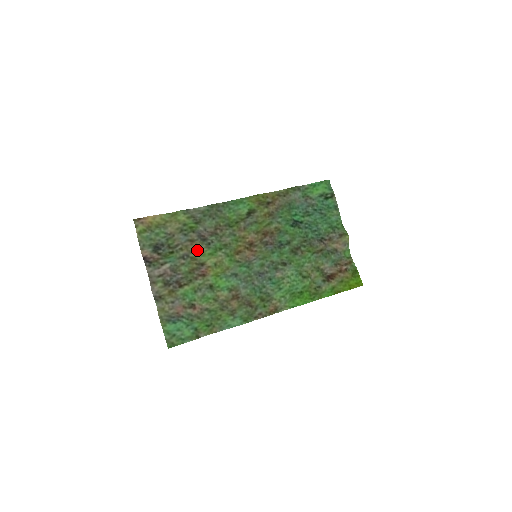
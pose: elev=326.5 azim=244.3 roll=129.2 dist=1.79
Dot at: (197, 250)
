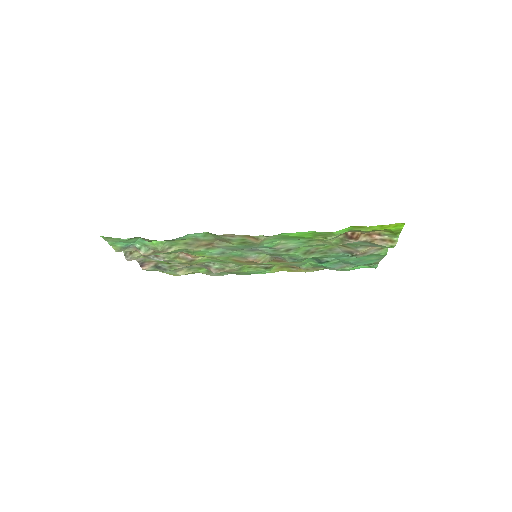
Dot at: (195, 264)
